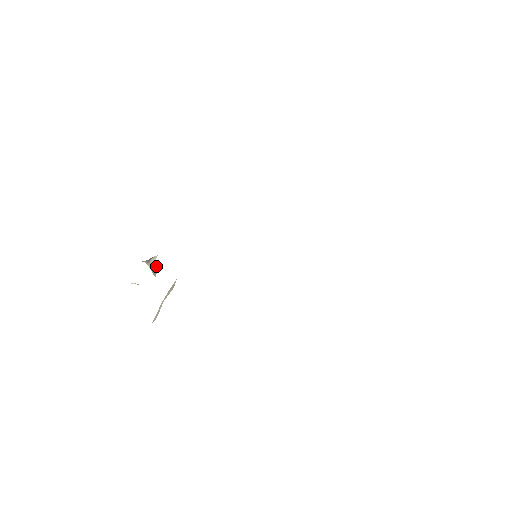
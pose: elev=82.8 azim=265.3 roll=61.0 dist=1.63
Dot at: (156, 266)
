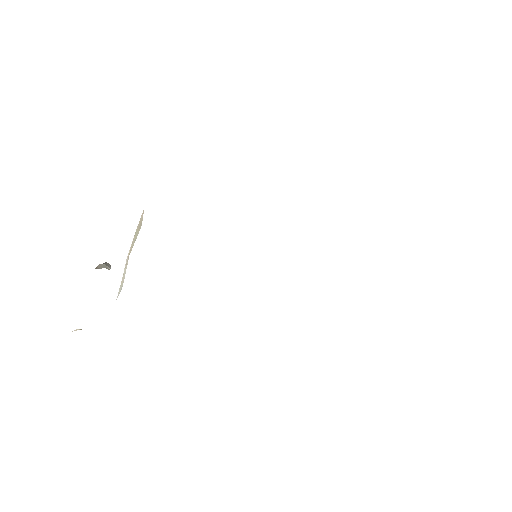
Dot at: (108, 264)
